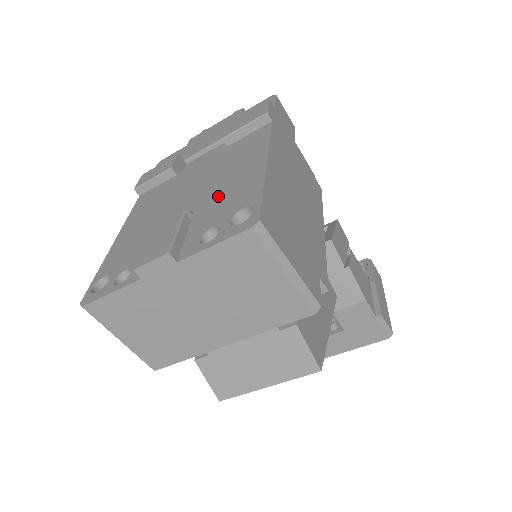
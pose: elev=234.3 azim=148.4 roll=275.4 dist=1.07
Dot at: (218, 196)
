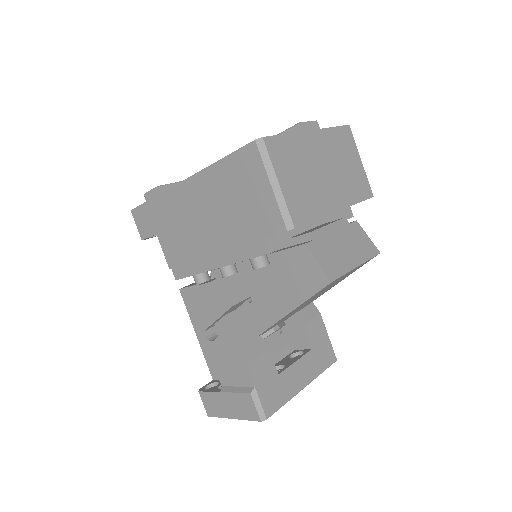
Dot at: occluded
